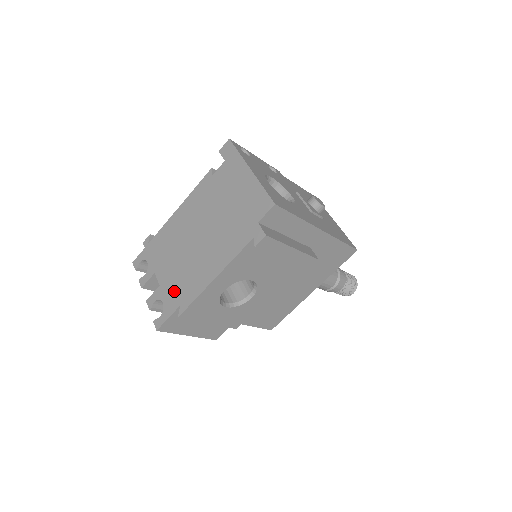
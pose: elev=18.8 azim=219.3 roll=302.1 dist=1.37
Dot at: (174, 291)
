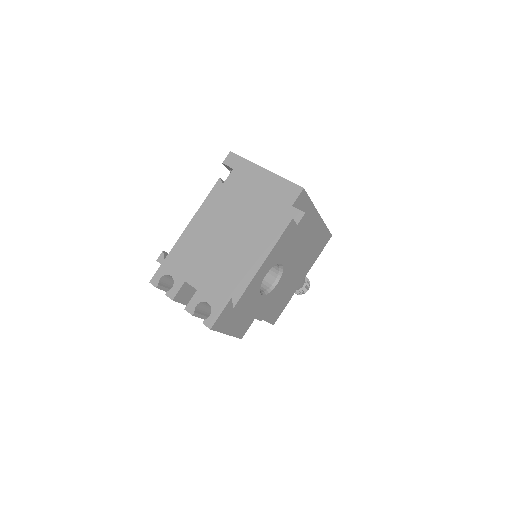
Dot at: (218, 288)
